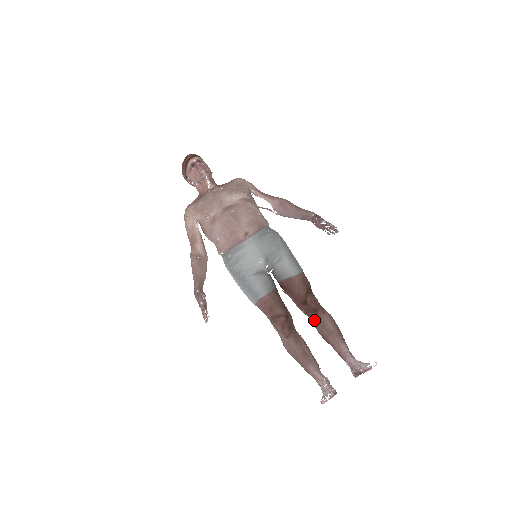
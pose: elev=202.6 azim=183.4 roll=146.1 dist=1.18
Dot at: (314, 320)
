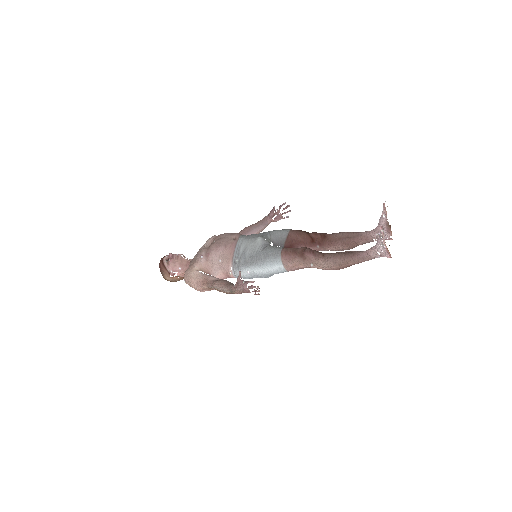
Dot at: (330, 244)
